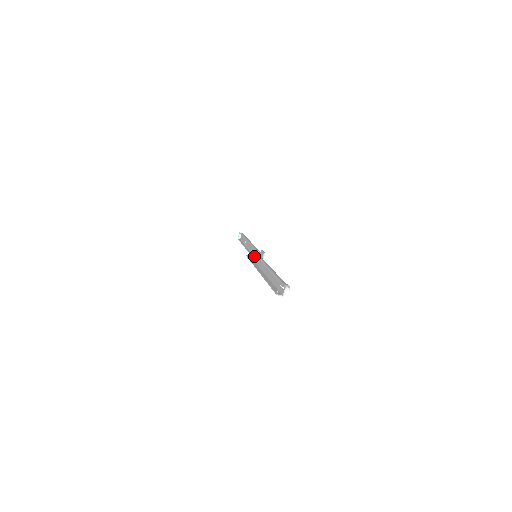
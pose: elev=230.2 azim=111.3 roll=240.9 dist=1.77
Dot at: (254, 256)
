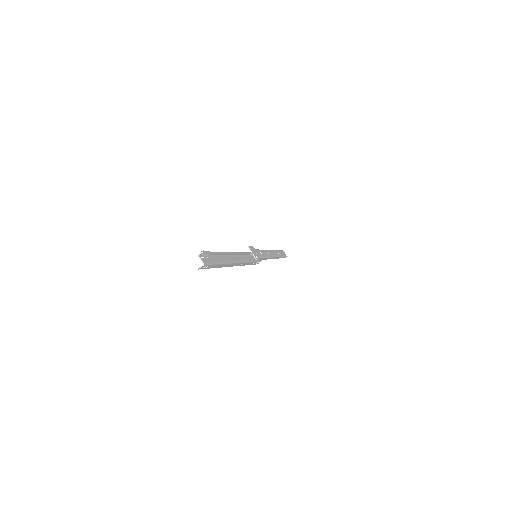
Dot at: (253, 258)
